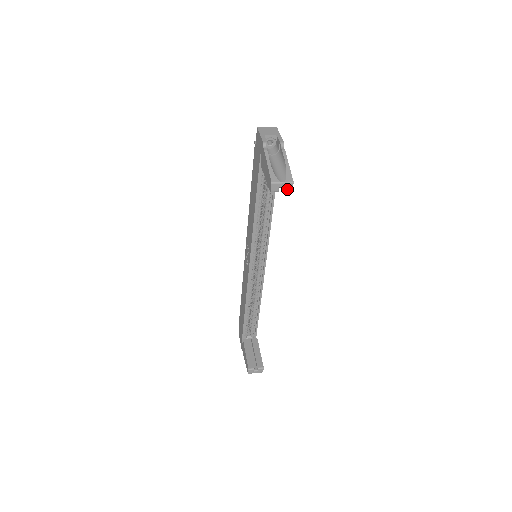
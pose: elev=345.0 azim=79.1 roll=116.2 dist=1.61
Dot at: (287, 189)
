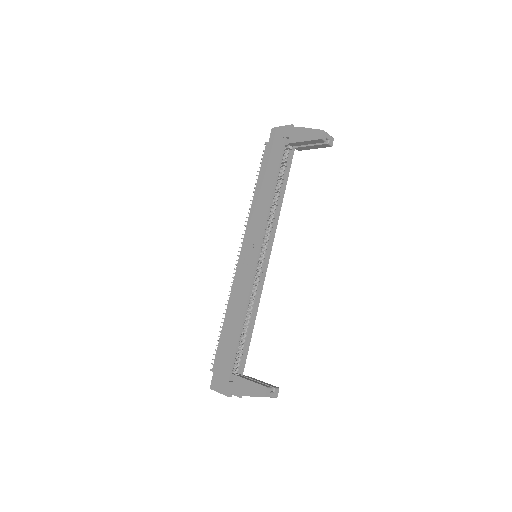
Dot at: (330, 142)
